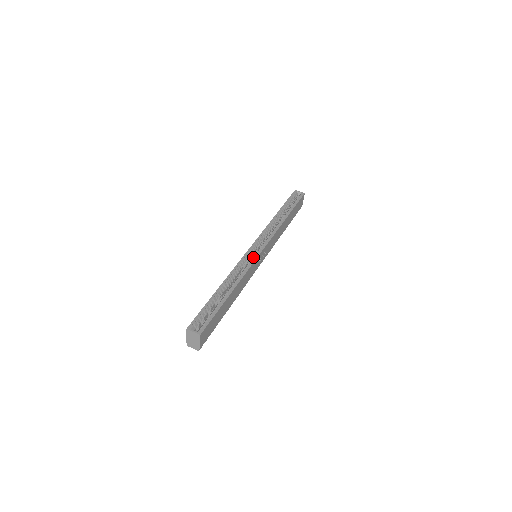
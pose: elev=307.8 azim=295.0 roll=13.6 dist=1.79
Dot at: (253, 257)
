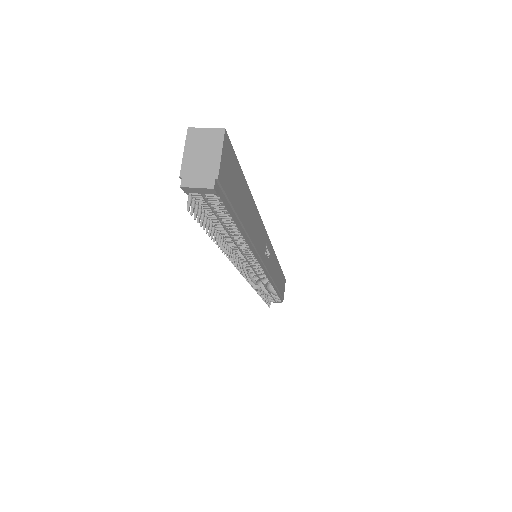
Dot at: occluded
